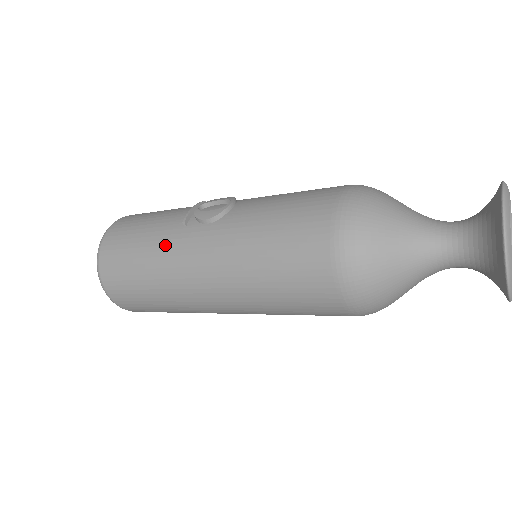
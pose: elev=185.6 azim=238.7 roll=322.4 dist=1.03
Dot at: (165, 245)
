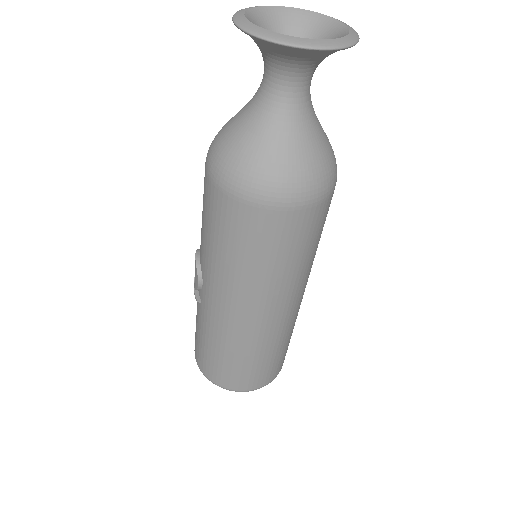
Dot at: (209, 326)
